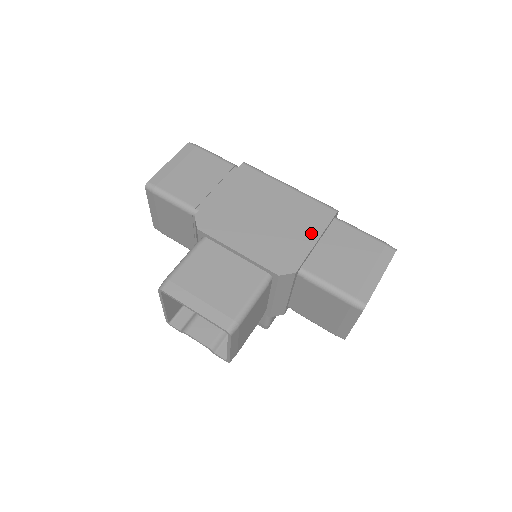
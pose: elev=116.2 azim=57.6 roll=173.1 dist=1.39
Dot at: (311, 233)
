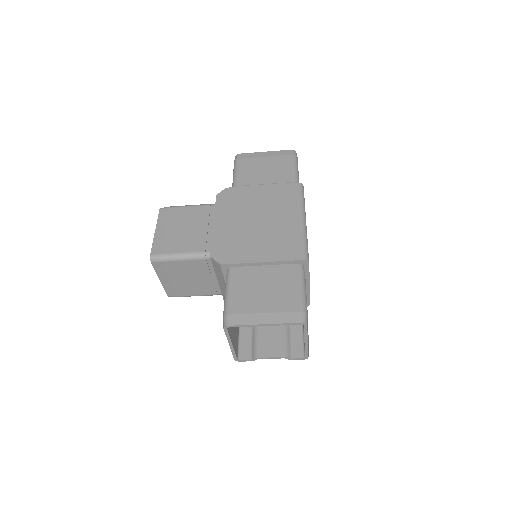
Dot at: (266, 254)
